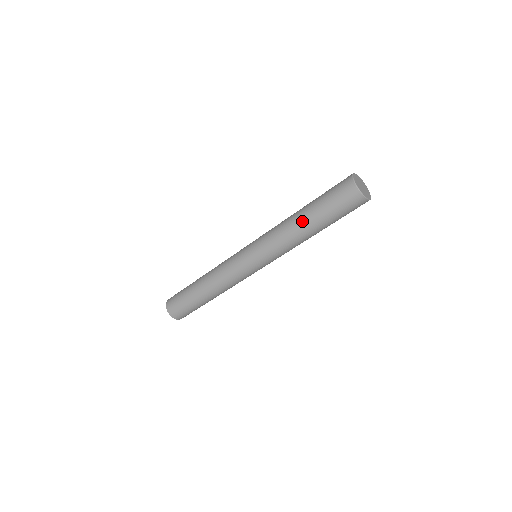
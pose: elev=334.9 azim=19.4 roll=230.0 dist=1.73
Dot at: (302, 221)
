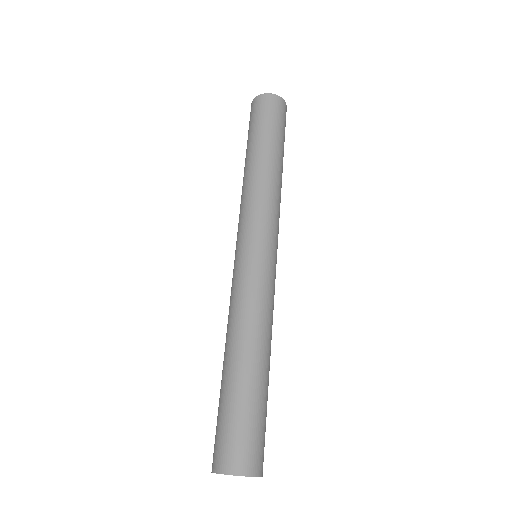
Dot at: (268, 158)
